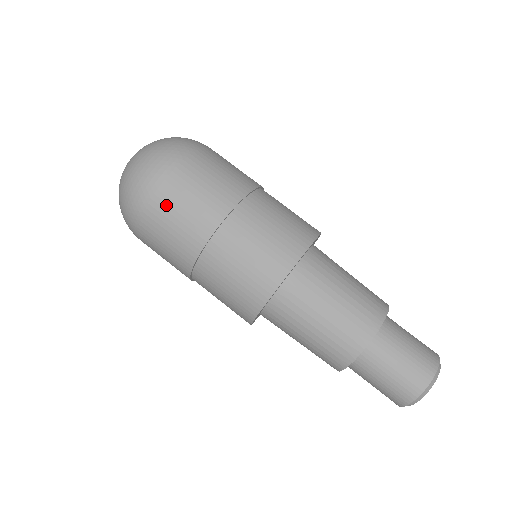
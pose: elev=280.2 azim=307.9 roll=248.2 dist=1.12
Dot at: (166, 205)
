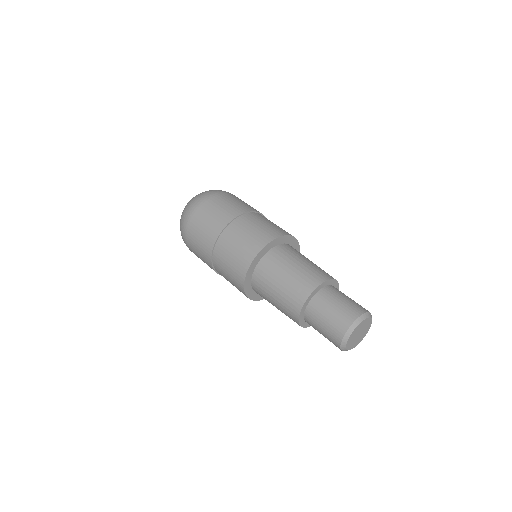
Dot at: (235, 197)
